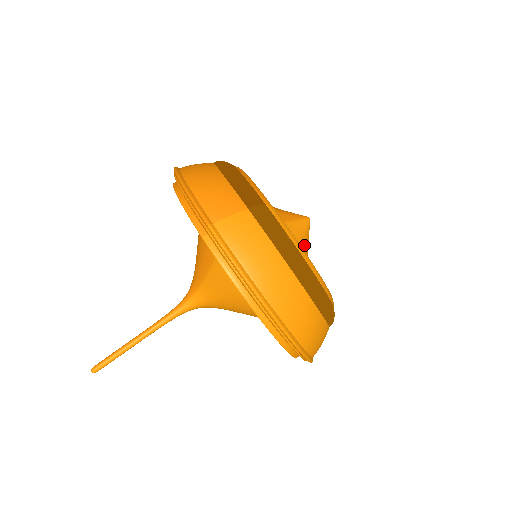
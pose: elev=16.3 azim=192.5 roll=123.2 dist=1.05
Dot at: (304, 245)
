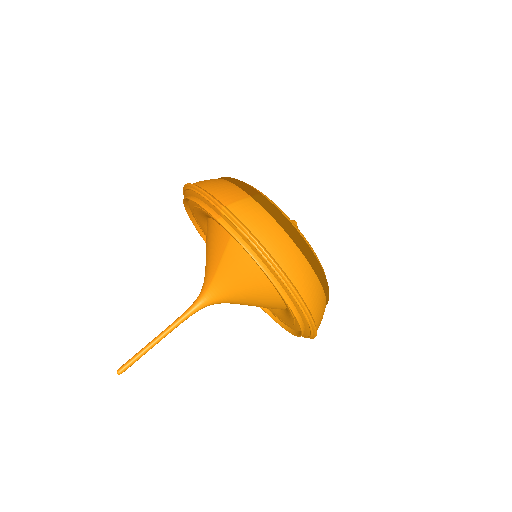
Dot at: occluded
